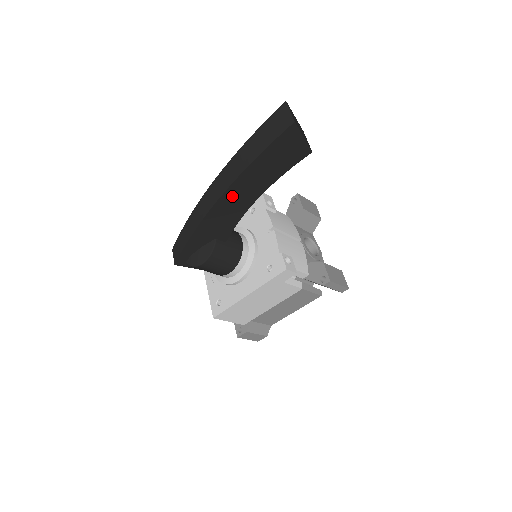
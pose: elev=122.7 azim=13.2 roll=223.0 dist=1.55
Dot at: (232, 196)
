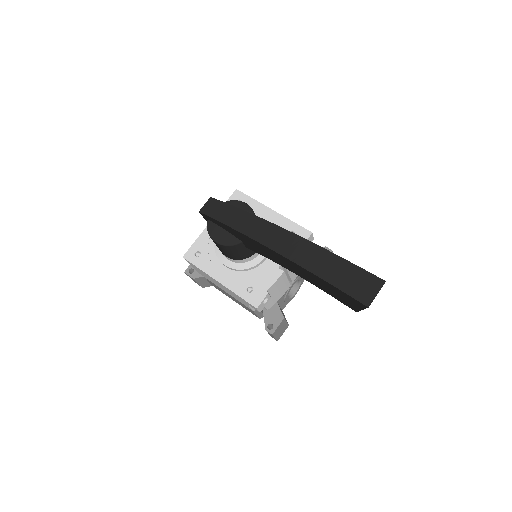
Dot at: (281, 258)
